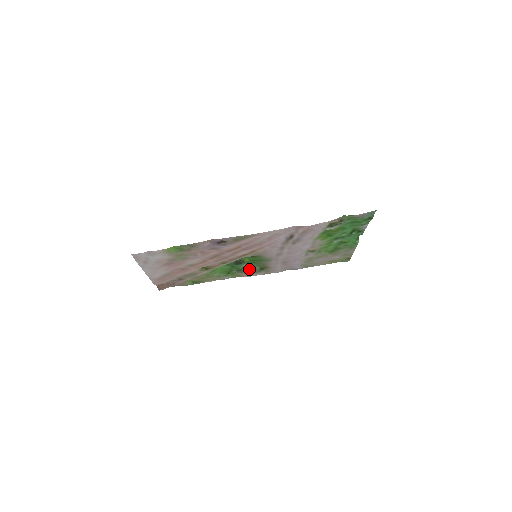
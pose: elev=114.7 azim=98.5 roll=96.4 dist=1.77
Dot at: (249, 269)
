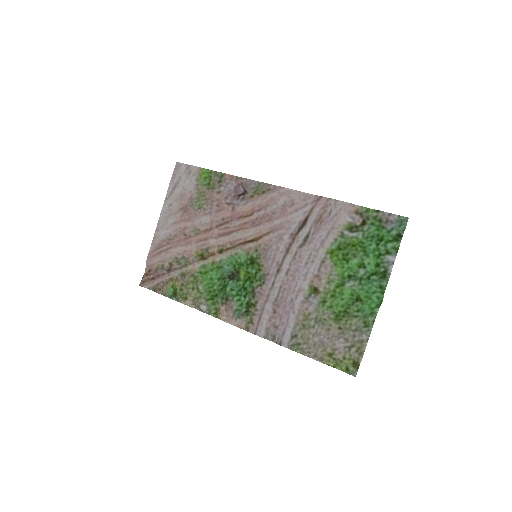
Dot at: (235, 303)
